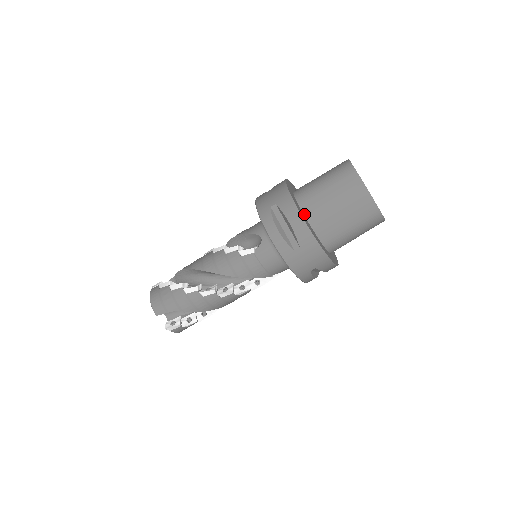
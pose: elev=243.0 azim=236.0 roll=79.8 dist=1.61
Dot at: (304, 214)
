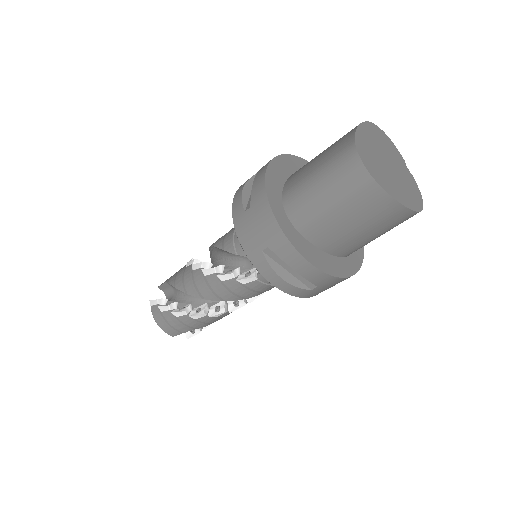
Dot at: (310, 242)
